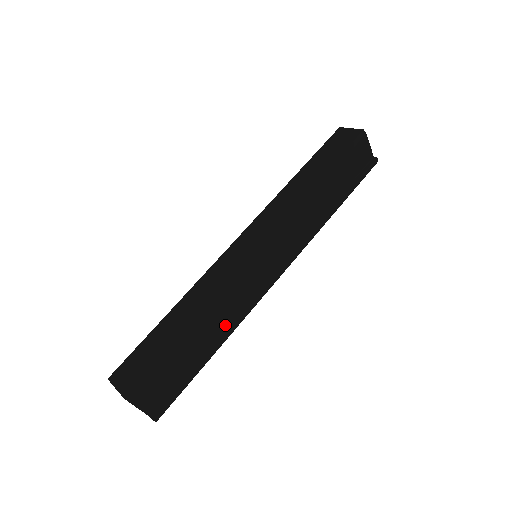
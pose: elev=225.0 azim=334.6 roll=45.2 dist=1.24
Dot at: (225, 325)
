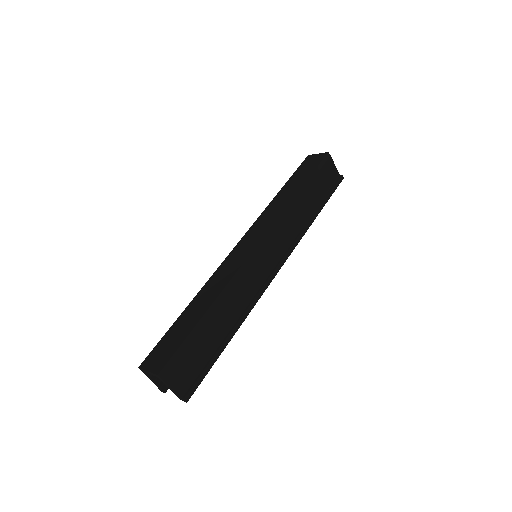
Dot at: (238, 313)
